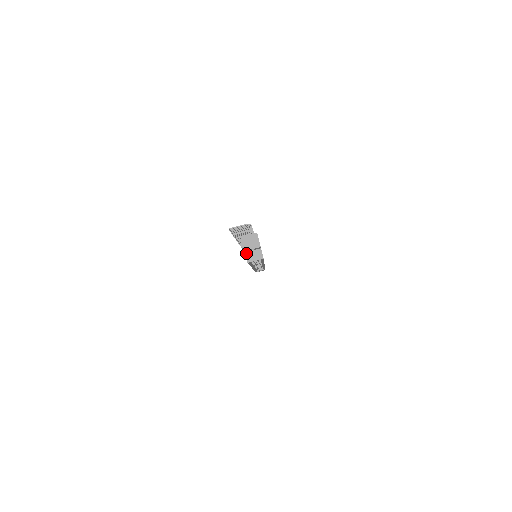
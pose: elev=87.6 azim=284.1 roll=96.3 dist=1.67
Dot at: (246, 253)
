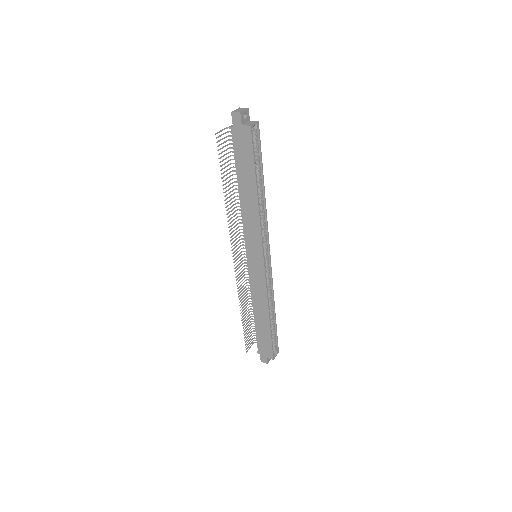
Dot at: (243, 125)
